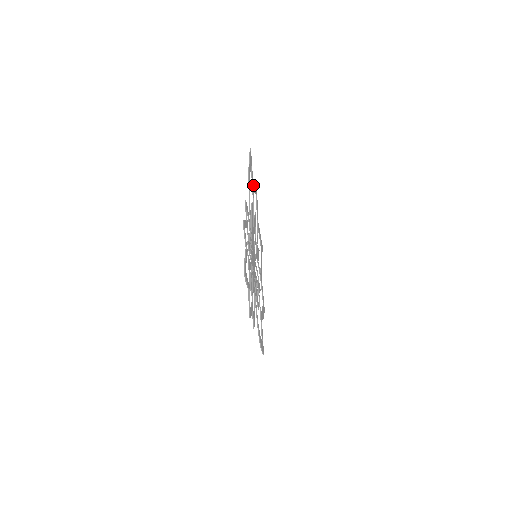
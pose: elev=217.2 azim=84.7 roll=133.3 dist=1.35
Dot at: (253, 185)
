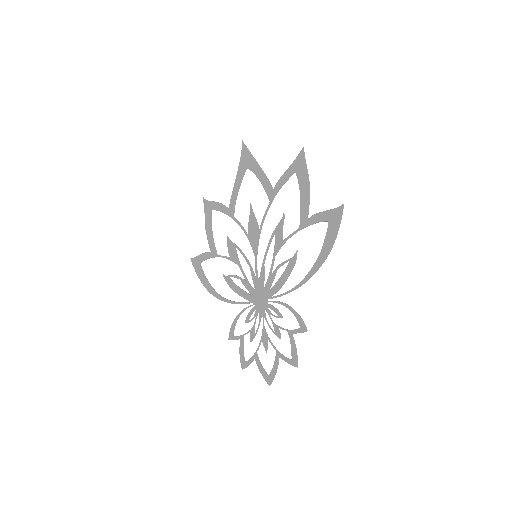
Dot at: occluded
